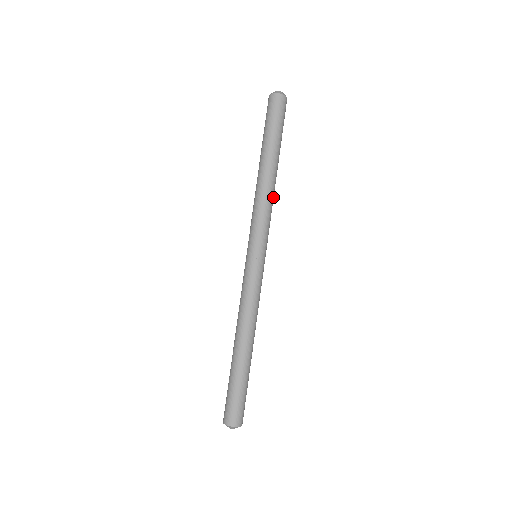
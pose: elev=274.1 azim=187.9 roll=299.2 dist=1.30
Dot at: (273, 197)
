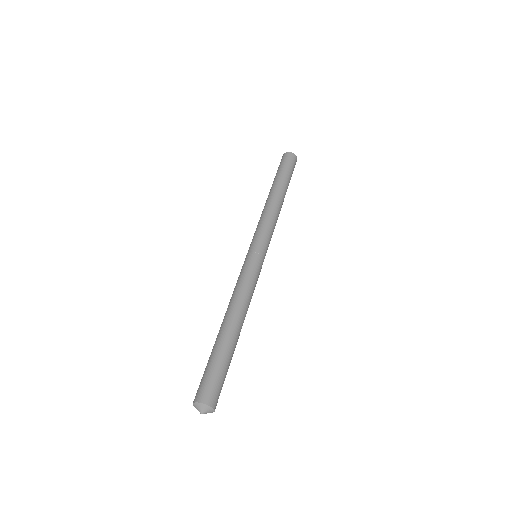
Dot at: (277, 218)
